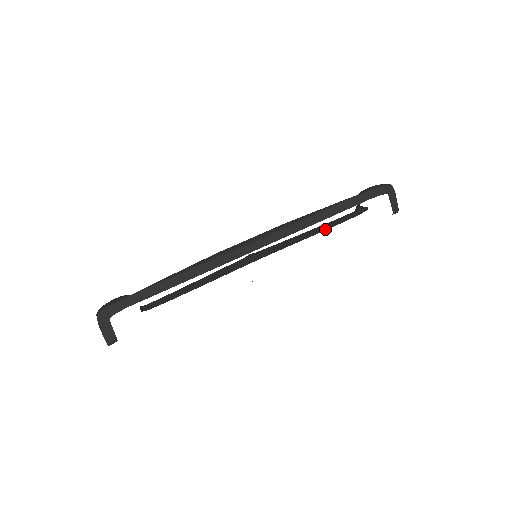
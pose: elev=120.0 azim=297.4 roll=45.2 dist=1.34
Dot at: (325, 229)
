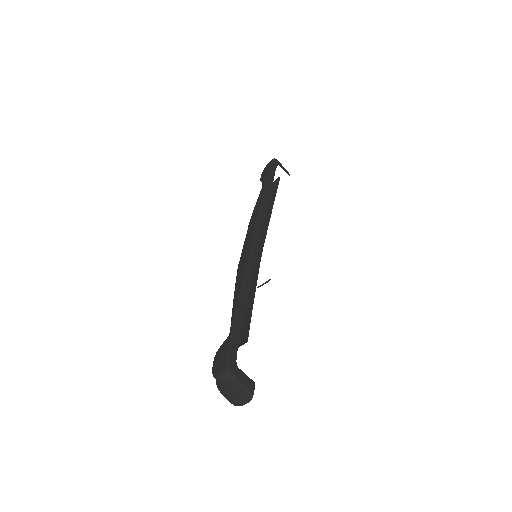
Dot at: (271, 210)
